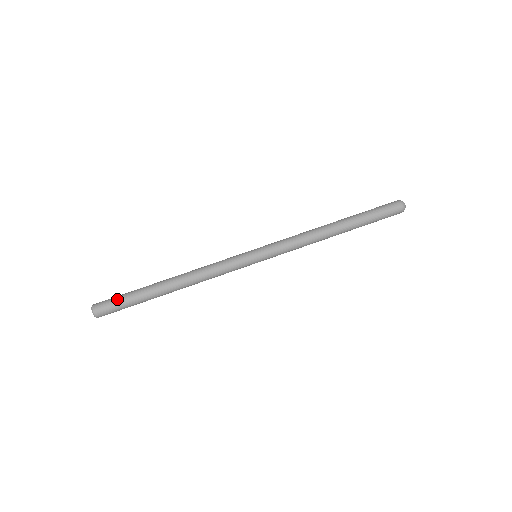
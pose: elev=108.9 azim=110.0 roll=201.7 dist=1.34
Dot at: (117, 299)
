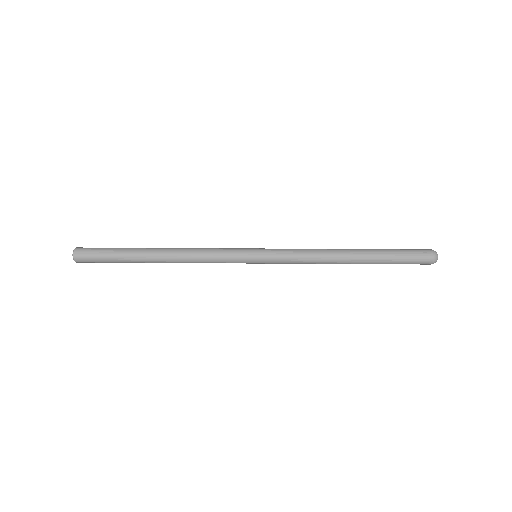
Dot at: (100, 252)
